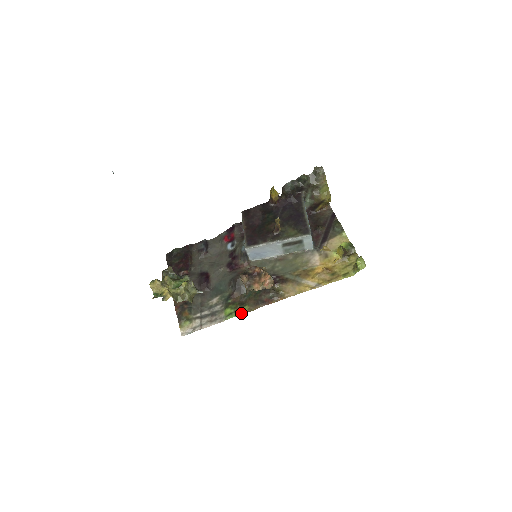
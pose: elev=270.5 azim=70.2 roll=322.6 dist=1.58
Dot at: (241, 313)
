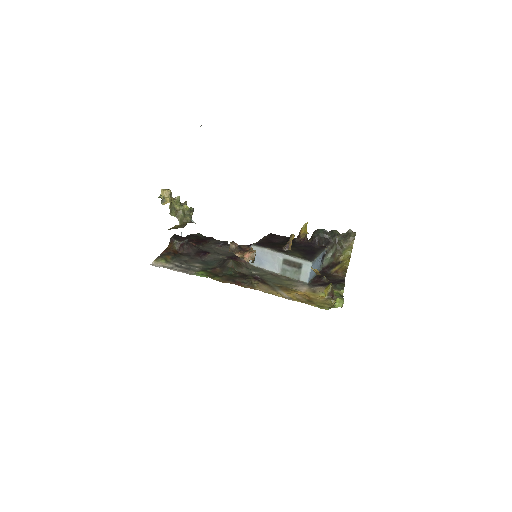
Dot at: (210, 277)
